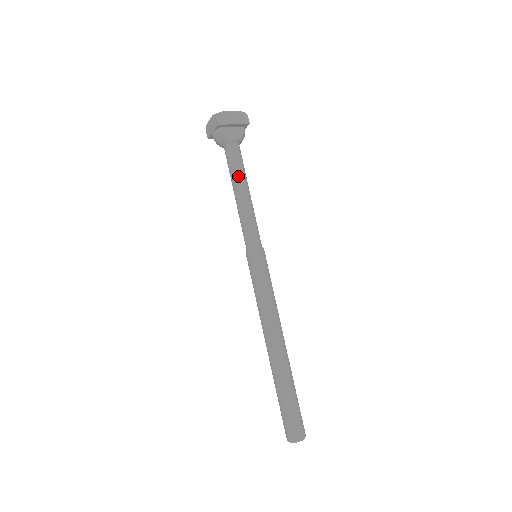
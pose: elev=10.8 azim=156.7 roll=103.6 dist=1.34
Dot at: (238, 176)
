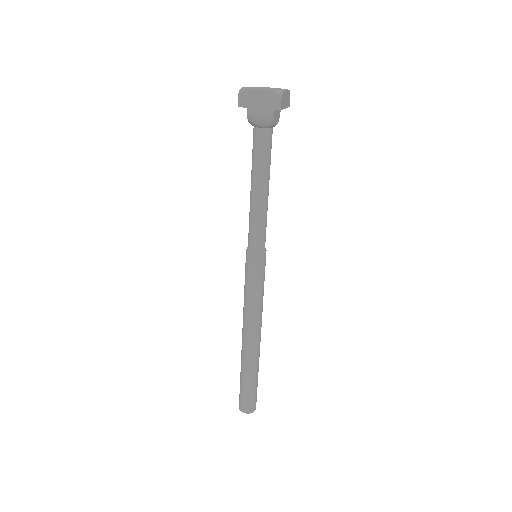
Dot at: (268, 170)
